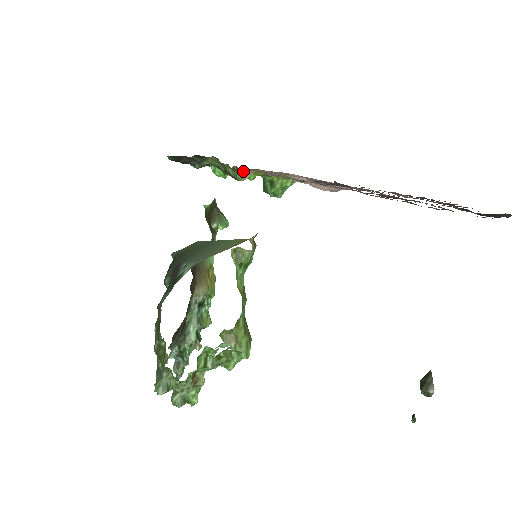
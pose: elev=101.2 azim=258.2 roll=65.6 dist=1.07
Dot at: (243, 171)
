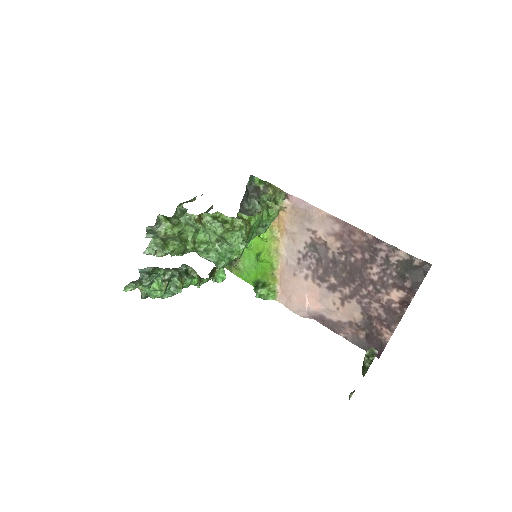
Dot at: (285, 200)
